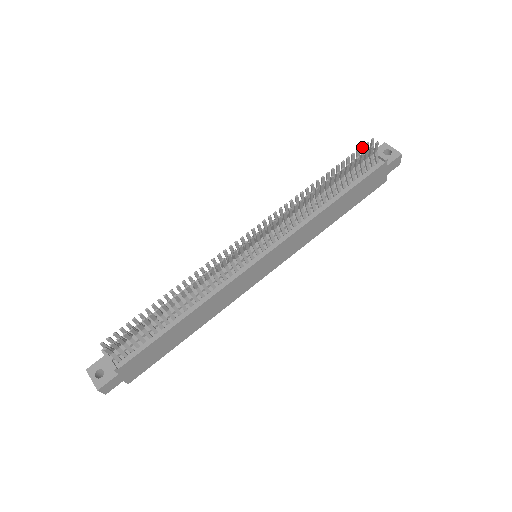
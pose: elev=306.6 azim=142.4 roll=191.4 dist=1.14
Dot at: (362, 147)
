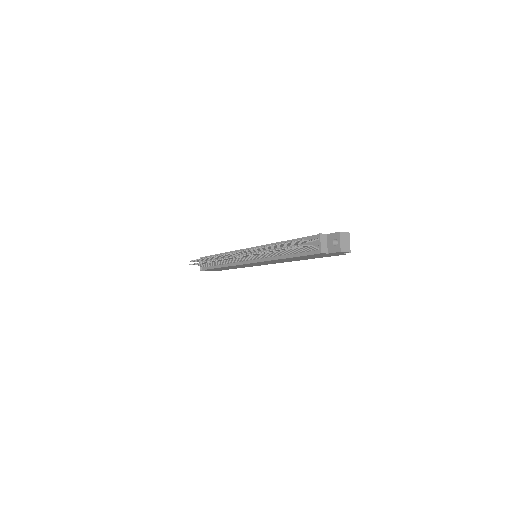
Dot at: (294, 242)
